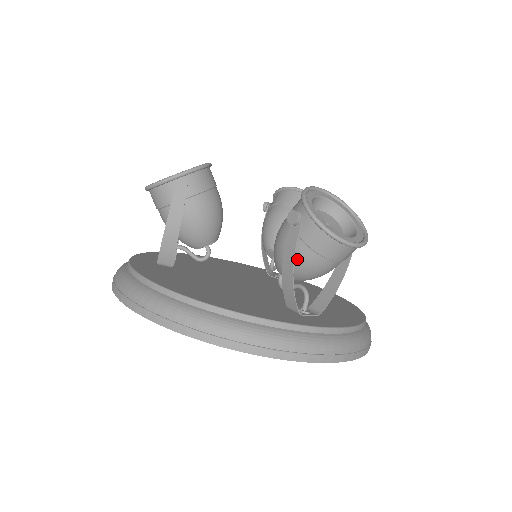
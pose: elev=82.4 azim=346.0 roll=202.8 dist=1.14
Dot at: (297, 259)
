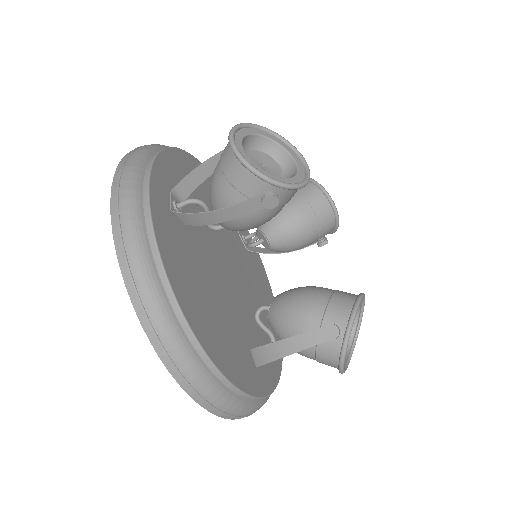
Dot at: occluded
